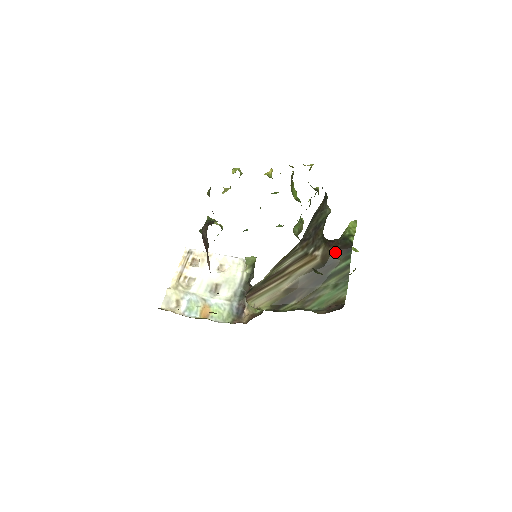
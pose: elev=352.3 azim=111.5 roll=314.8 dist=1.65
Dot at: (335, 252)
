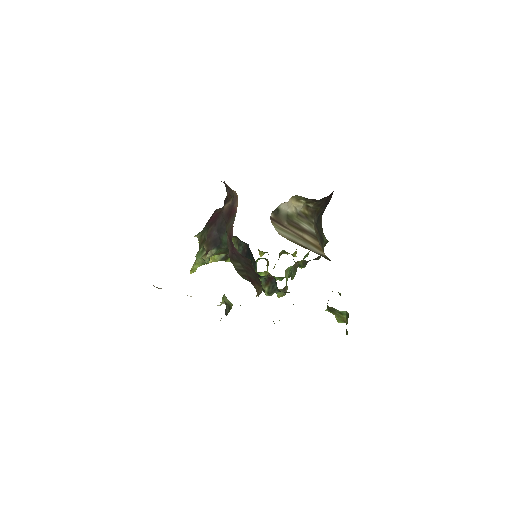
Dot at: occluded
